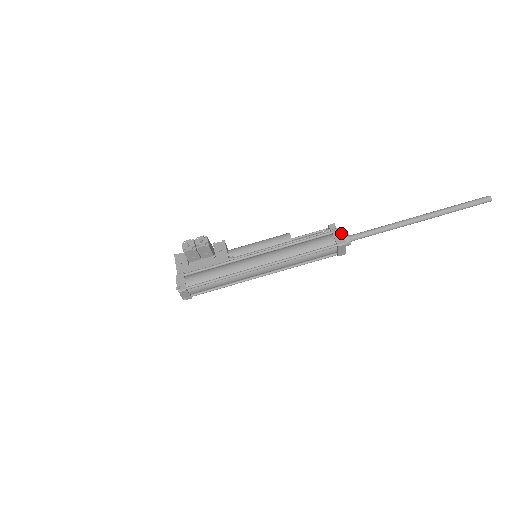
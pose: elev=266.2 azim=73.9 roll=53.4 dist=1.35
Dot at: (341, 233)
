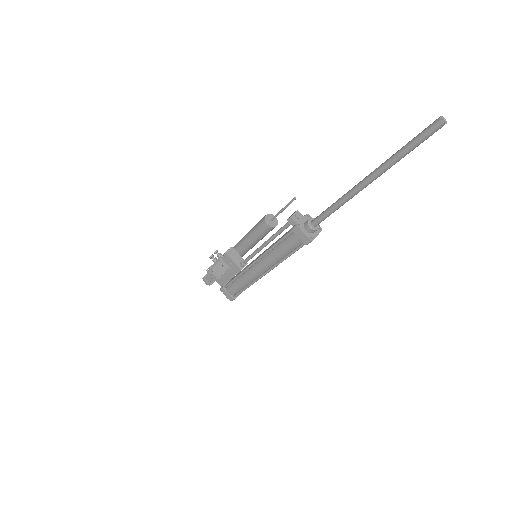
Dot at: (301, 232)
